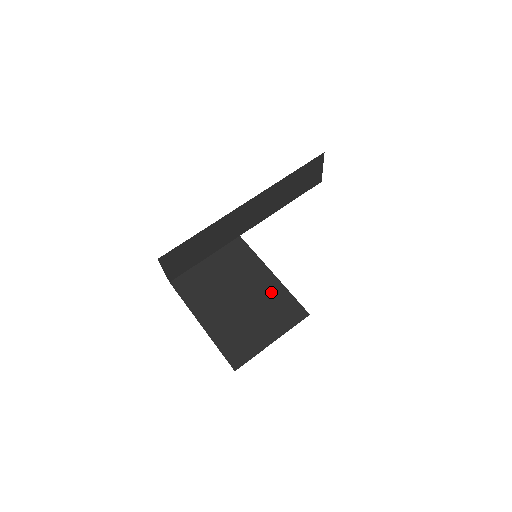
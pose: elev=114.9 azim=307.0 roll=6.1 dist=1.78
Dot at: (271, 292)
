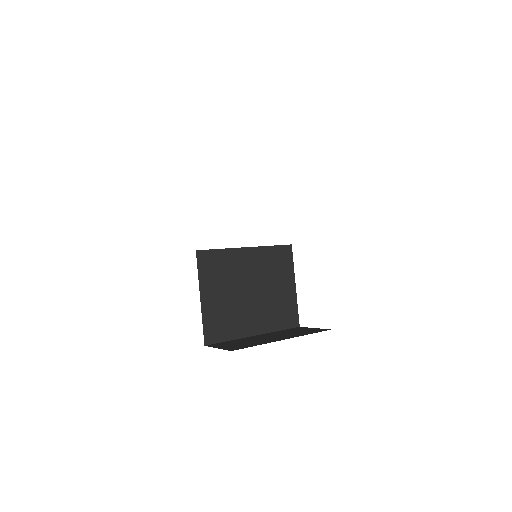
Dot at: (261, 261)
